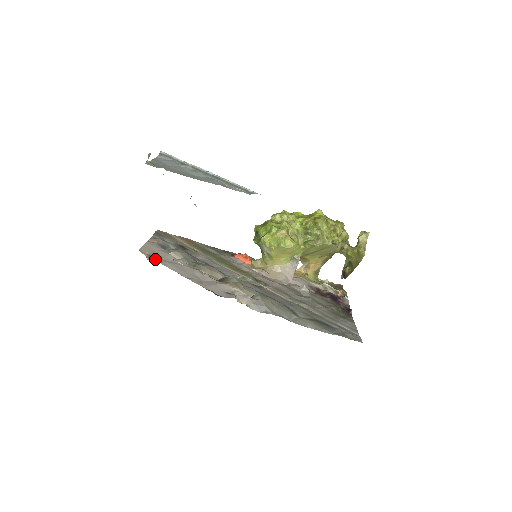
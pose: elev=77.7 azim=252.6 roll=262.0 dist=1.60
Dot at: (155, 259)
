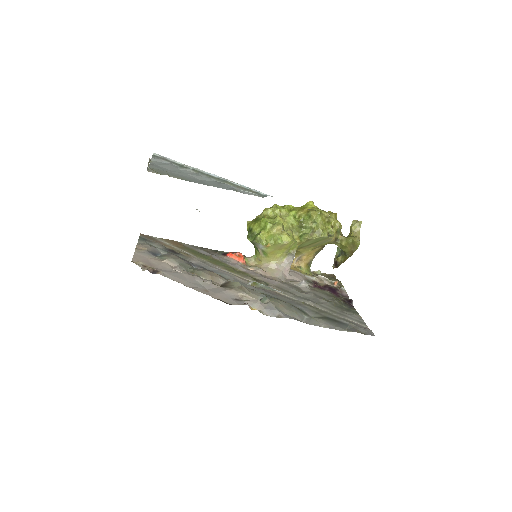
Dot at: (151, 269)
